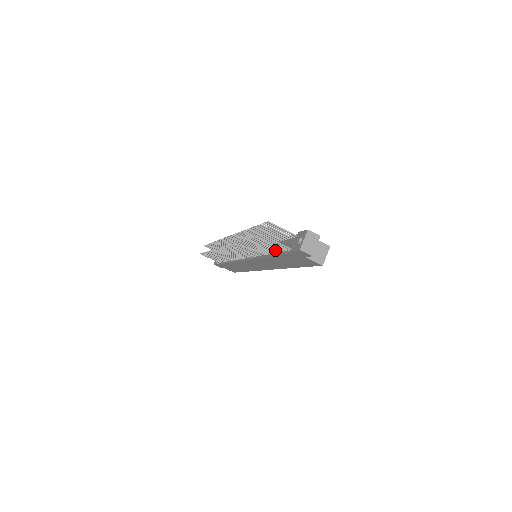
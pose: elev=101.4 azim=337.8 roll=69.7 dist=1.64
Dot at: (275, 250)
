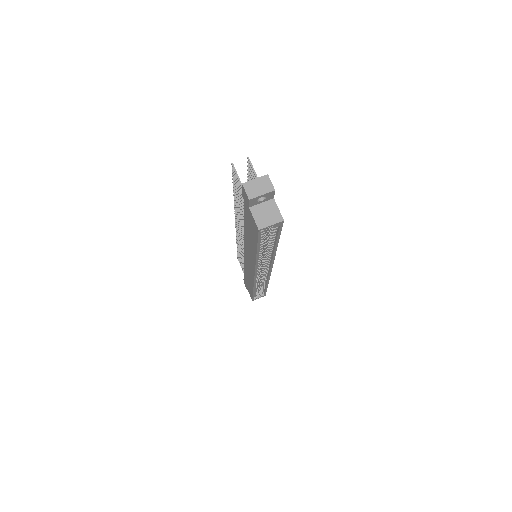
Dot at: occluded
